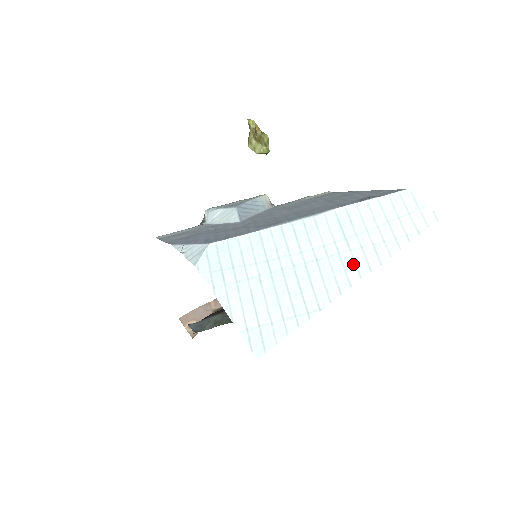
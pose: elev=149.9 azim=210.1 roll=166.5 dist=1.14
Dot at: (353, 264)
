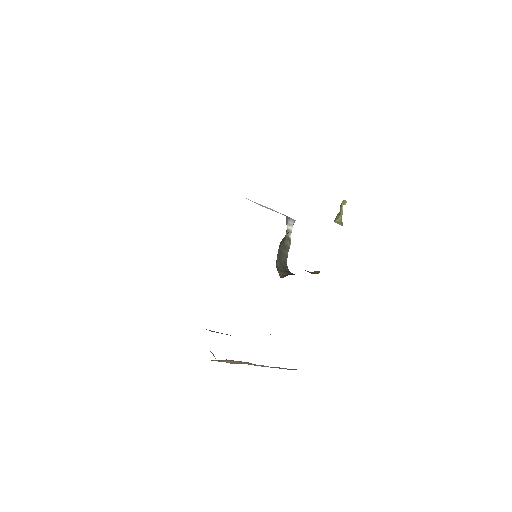
Dot at: occluded
